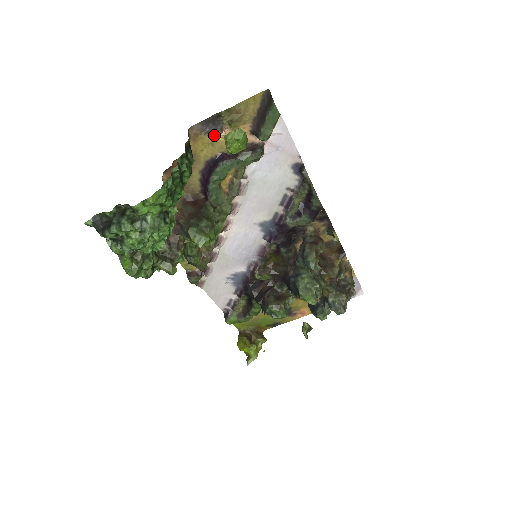
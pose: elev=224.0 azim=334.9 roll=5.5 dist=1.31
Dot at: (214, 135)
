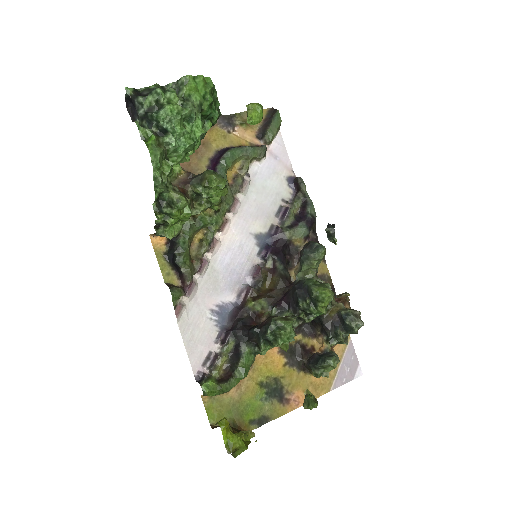
Dot at: (227, 131)
